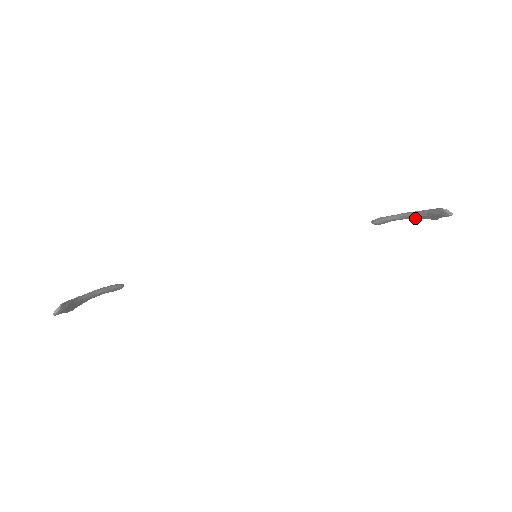
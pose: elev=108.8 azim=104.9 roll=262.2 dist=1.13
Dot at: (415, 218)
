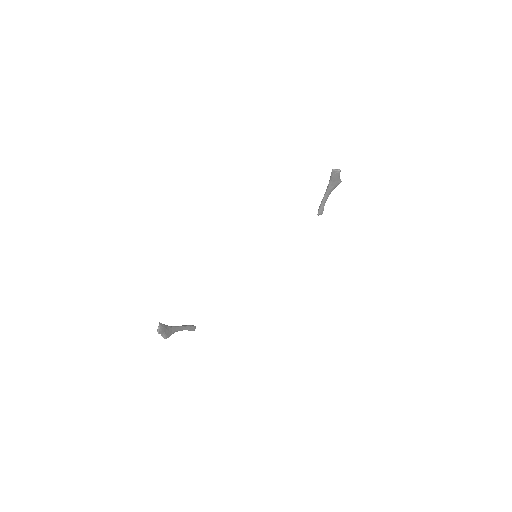
Dot at: (331, 190)
